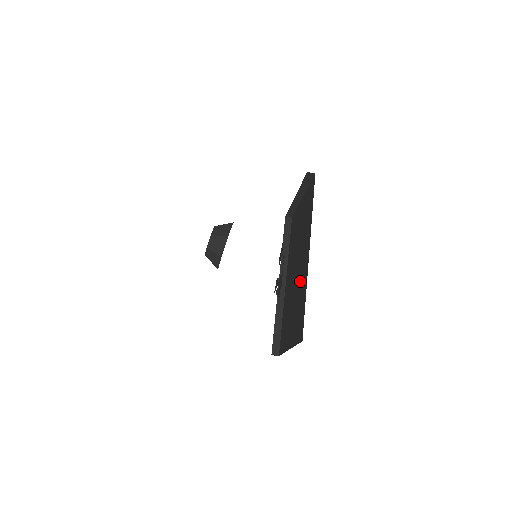
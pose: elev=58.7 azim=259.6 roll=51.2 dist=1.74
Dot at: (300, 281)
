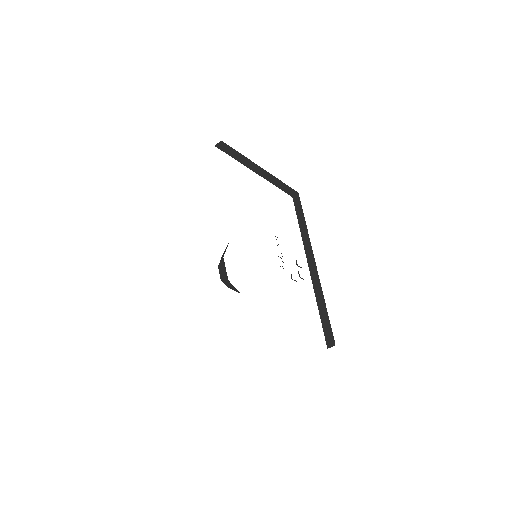
Dot at: occluded
